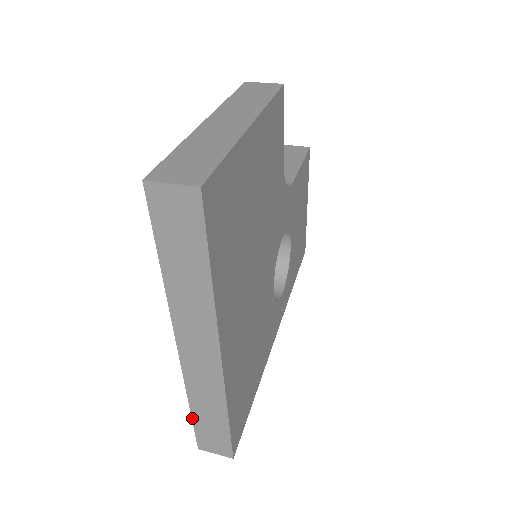
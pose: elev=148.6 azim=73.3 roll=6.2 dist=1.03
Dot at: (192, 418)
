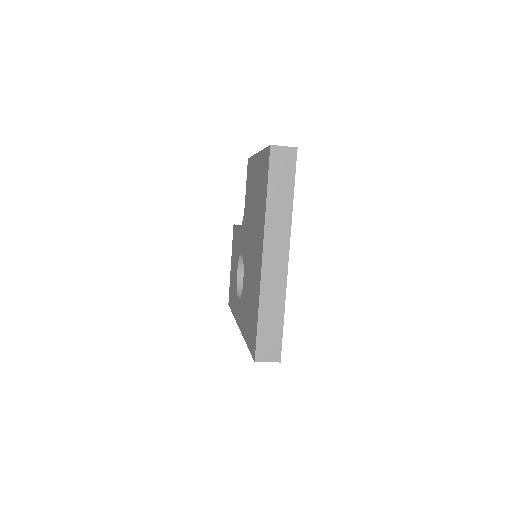
Dot at: (258, 325)
